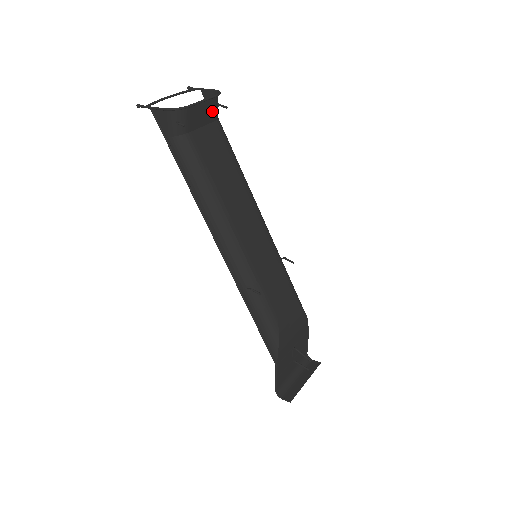
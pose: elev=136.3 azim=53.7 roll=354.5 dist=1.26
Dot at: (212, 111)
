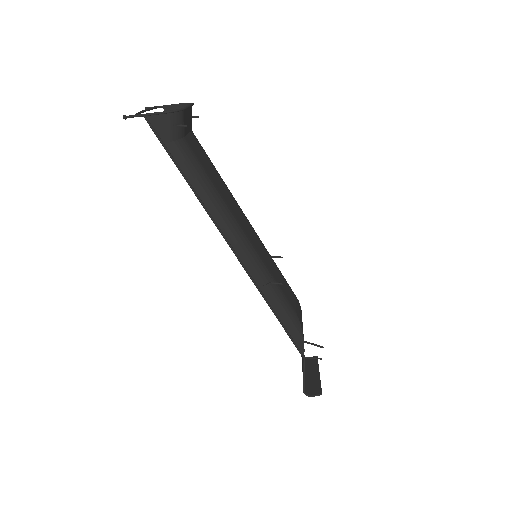
Dot at: (190, 120)
